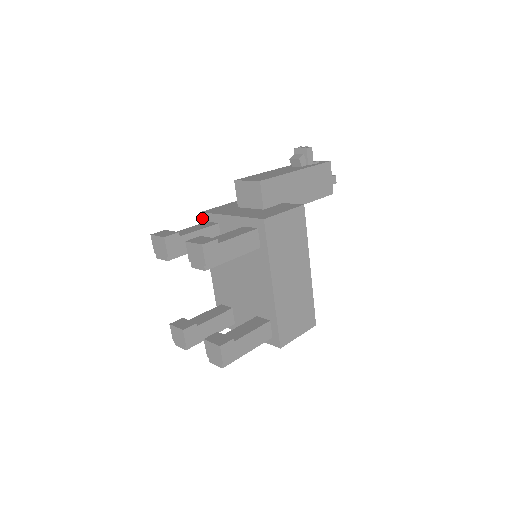
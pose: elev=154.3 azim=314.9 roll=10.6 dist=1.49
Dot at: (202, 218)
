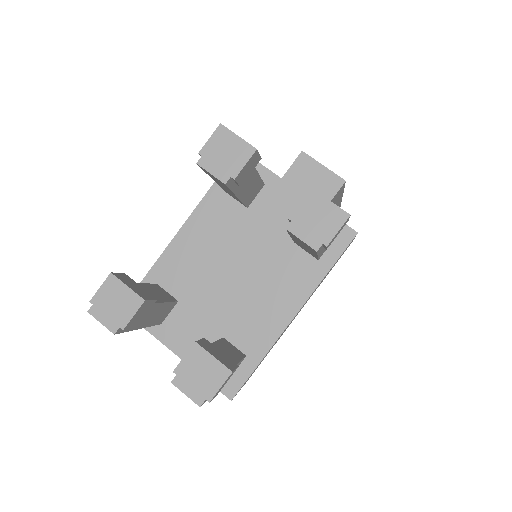
Dot at: occluded
